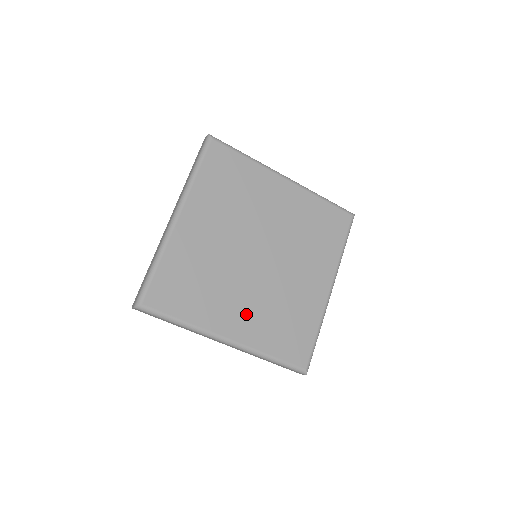
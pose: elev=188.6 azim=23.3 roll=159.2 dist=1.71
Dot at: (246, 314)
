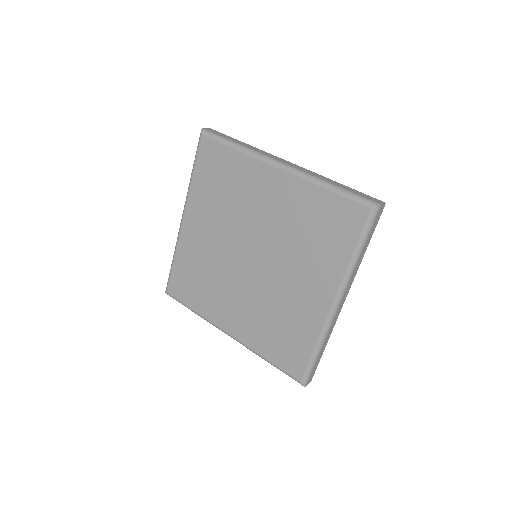
Dot at: (241, 314)
